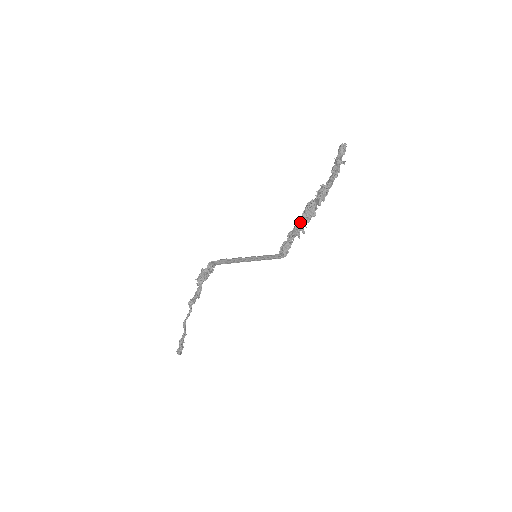
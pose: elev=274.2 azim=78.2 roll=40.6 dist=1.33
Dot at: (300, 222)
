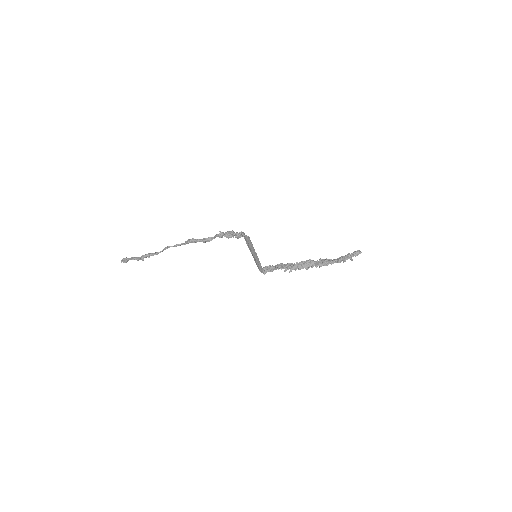
Dot at: (296, 264)
